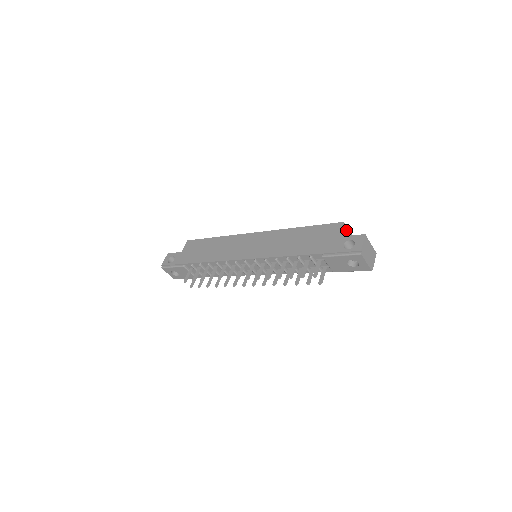
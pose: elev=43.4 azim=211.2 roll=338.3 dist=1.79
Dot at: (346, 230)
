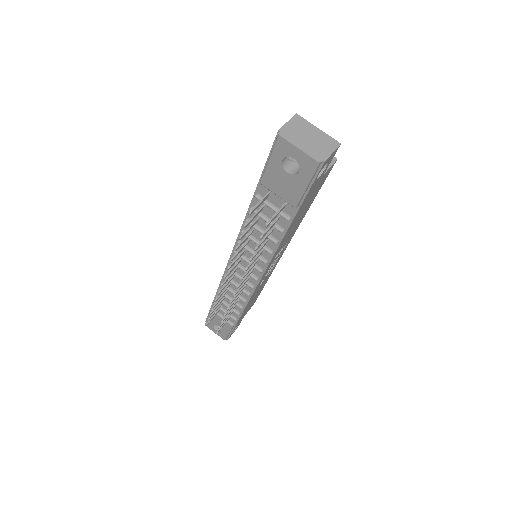
Dot at: occluded
